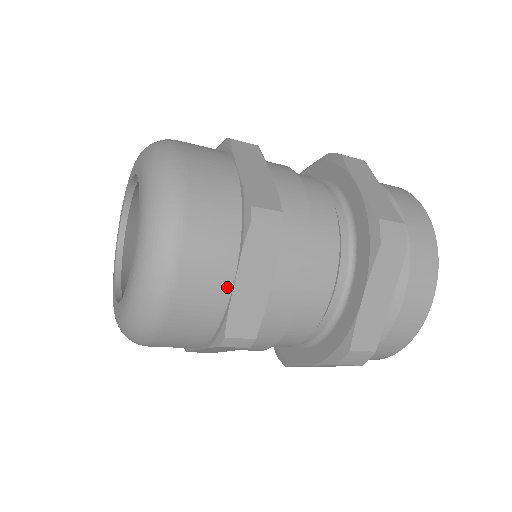
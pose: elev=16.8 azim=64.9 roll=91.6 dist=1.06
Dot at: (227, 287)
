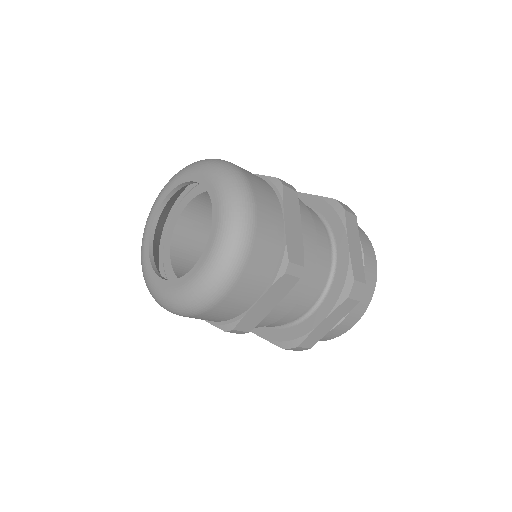
Dot at: (281, 225)
